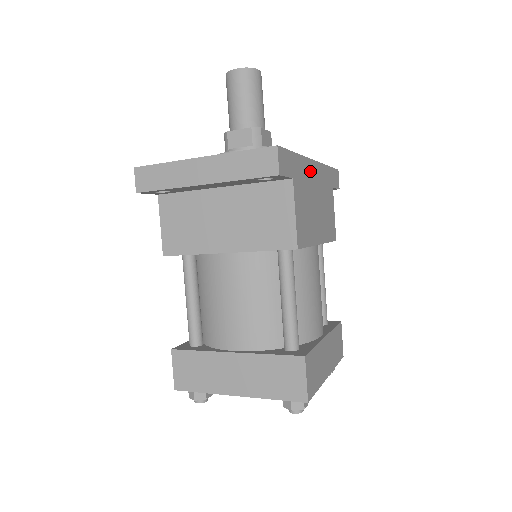
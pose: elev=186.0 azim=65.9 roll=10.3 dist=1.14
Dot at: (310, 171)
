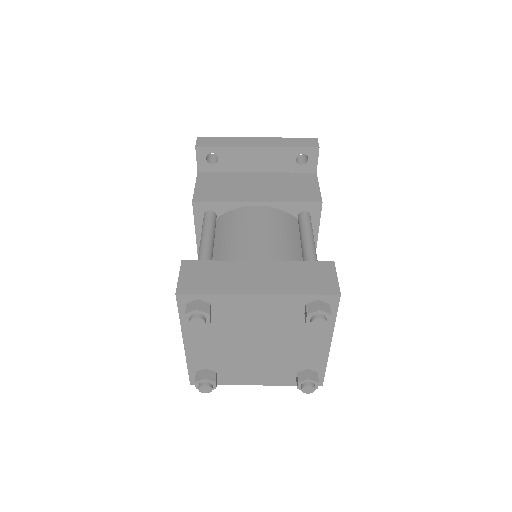
Dot at: occluded
